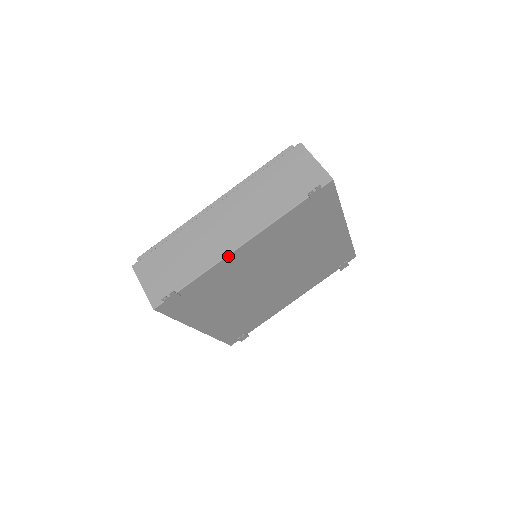
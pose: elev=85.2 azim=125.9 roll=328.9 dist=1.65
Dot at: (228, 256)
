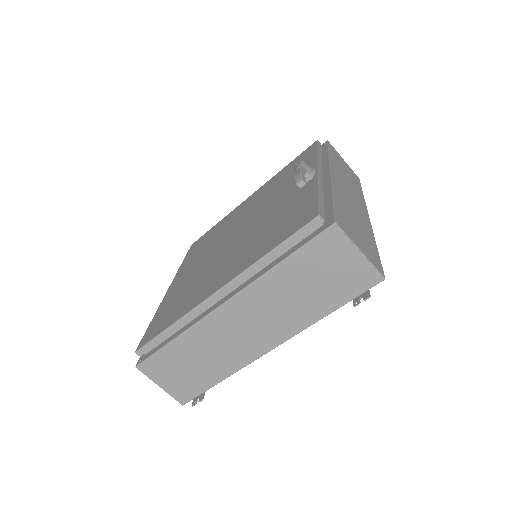
Dot at: (256, 359)
